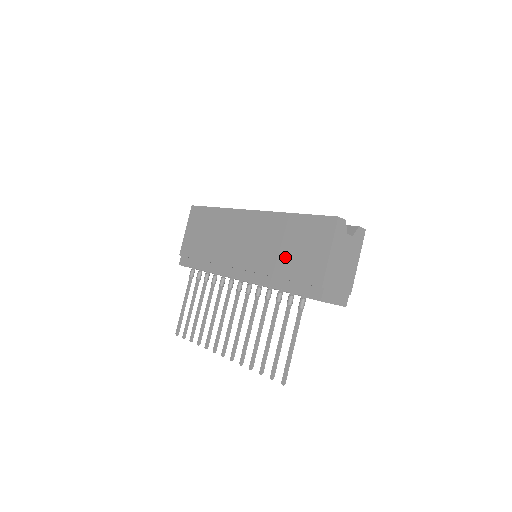
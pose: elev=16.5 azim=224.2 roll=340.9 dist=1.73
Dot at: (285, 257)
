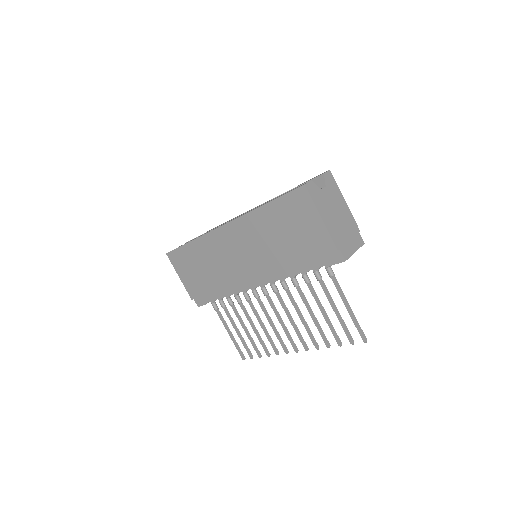
Dot at: (285, 246)
